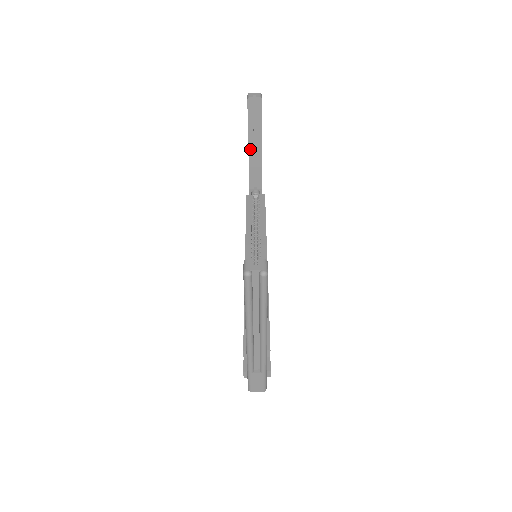
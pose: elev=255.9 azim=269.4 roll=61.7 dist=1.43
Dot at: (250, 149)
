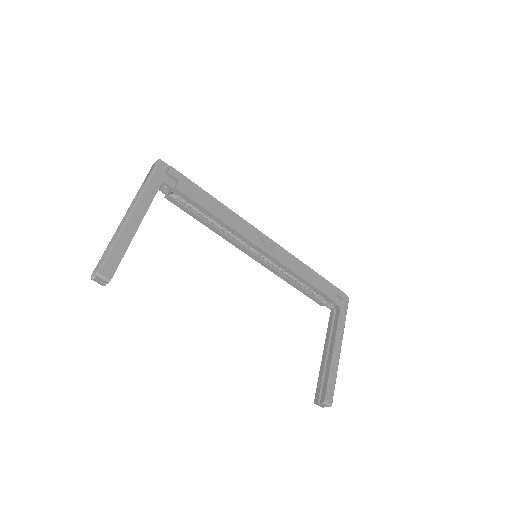
Dot at: occluded
